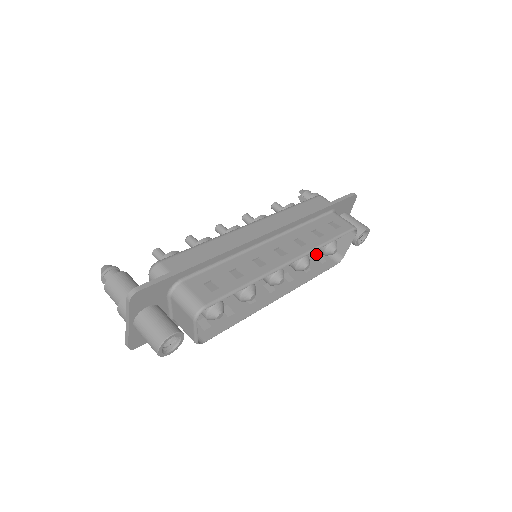
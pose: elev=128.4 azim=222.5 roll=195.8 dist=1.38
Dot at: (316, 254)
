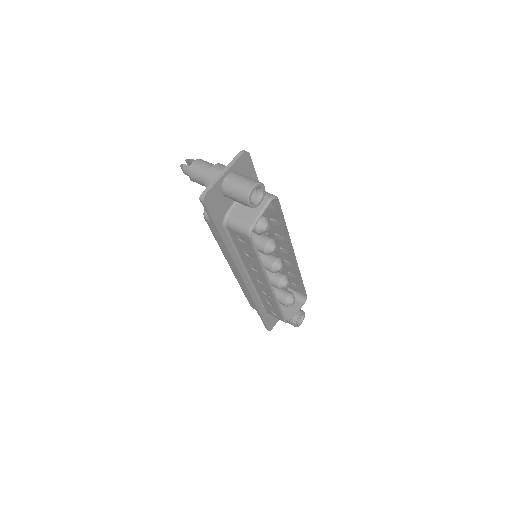
Dot at: occluded
